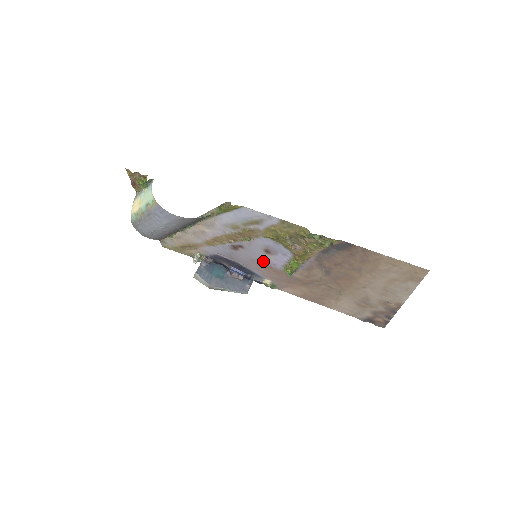
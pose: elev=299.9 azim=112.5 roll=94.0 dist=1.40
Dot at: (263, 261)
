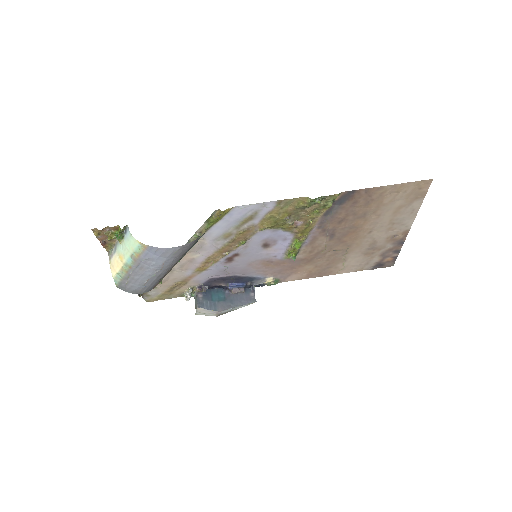
Dot at: (262, 259)
